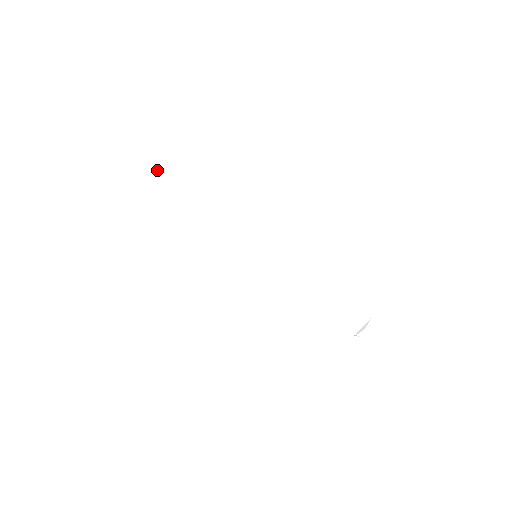
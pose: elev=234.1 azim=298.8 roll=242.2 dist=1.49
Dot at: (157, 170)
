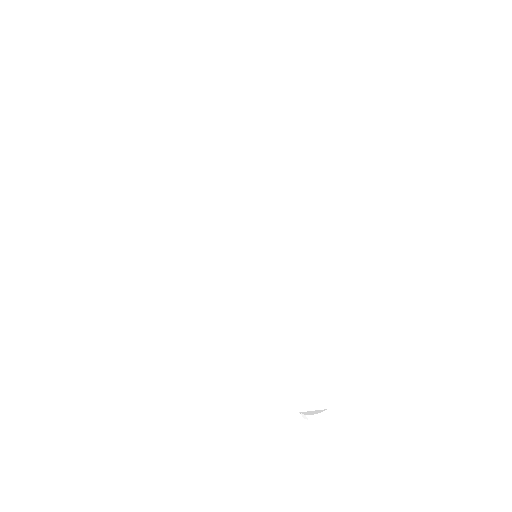
Dot at: (210, 90)
